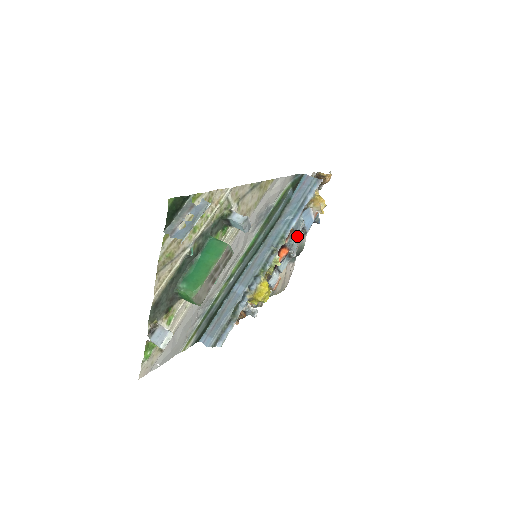
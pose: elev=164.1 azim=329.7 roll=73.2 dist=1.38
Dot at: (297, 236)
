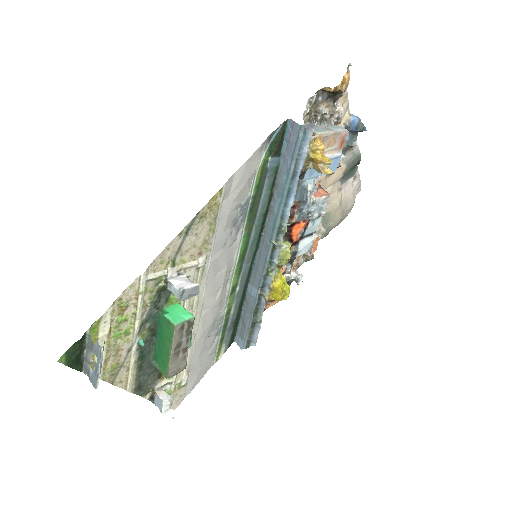
Dot at: occluded
